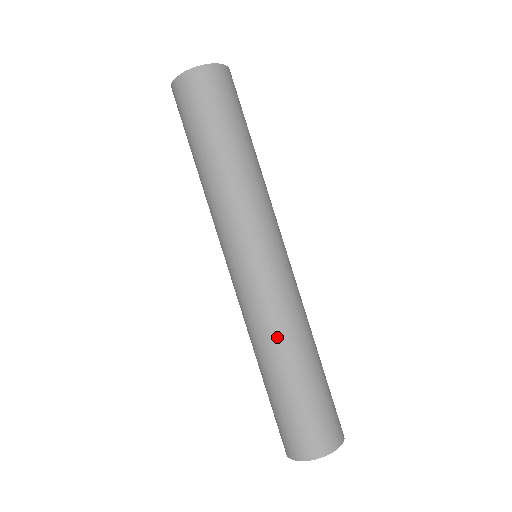
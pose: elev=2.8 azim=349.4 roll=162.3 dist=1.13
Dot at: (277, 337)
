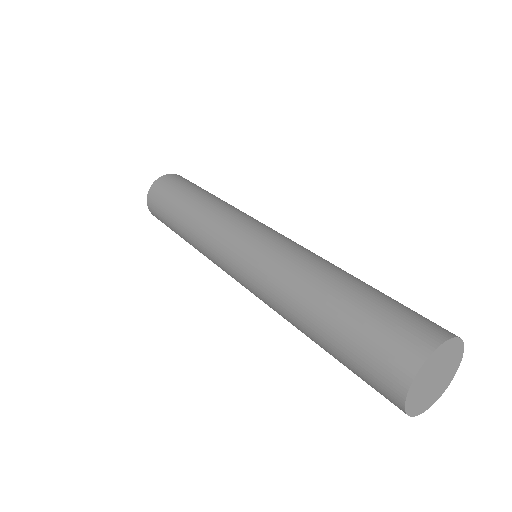
Dot at: (285, 291)
